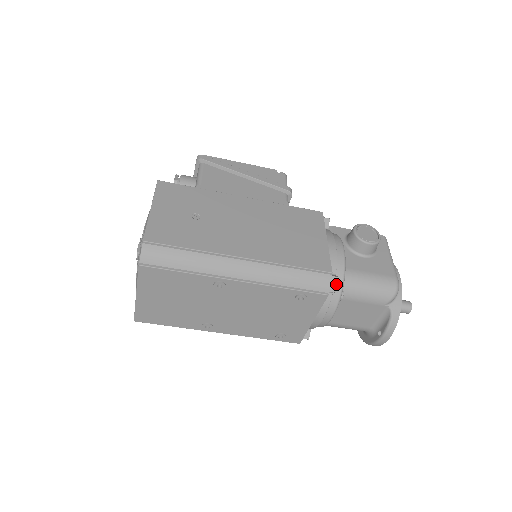
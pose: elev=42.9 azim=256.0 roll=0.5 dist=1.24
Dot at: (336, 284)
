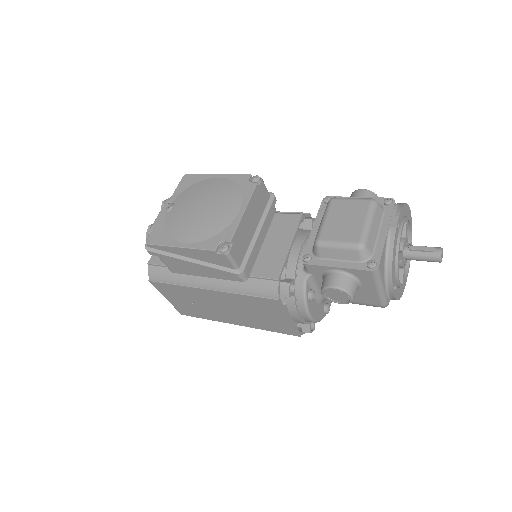
Dot at: (310, 332)
